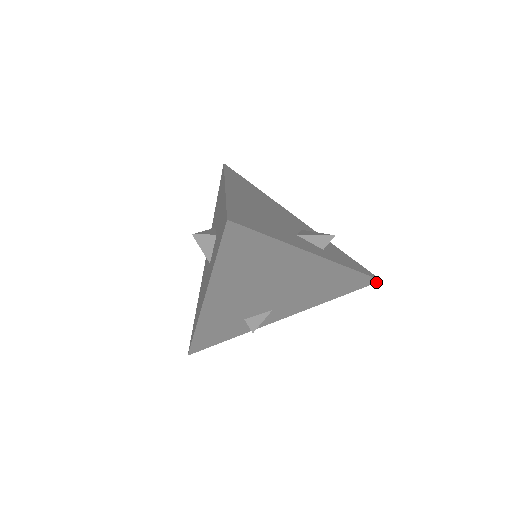
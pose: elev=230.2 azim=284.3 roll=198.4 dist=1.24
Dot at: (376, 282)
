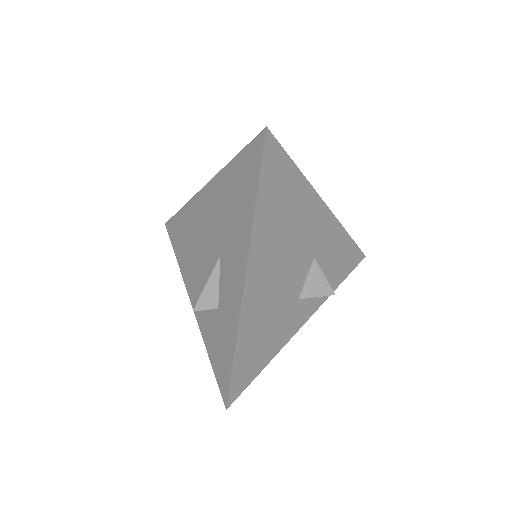
Dot at: occluded
